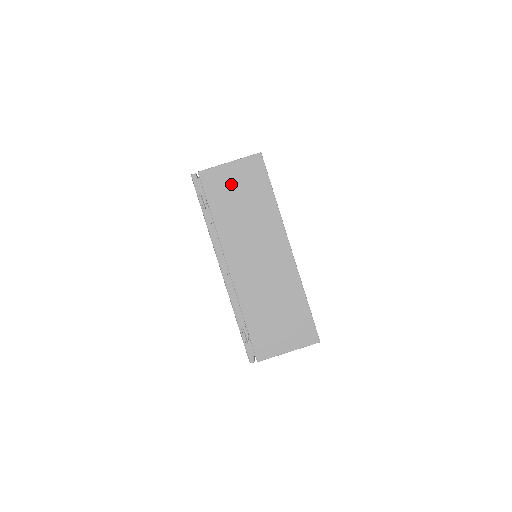
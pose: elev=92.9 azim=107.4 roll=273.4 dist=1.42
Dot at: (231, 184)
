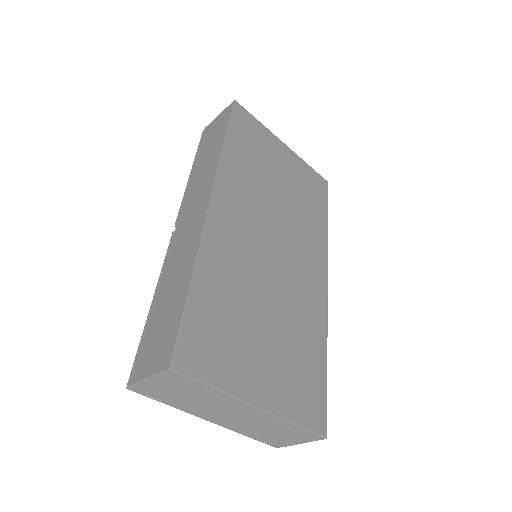
Dot at: (166, 388)
